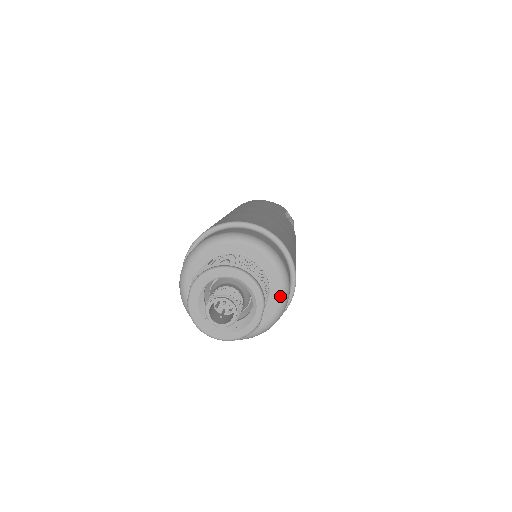
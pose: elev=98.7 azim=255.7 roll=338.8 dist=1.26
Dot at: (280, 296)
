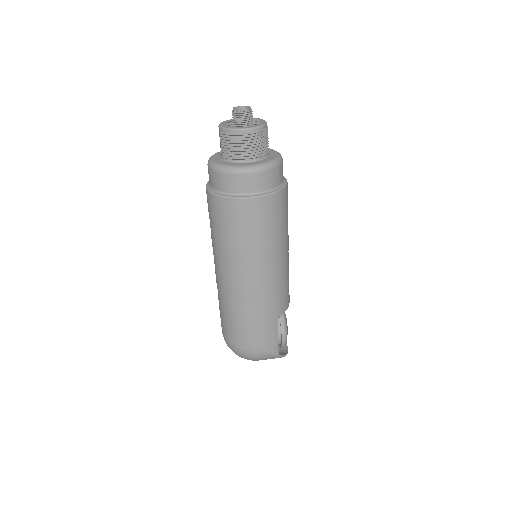
Dot at: (275, 152)
